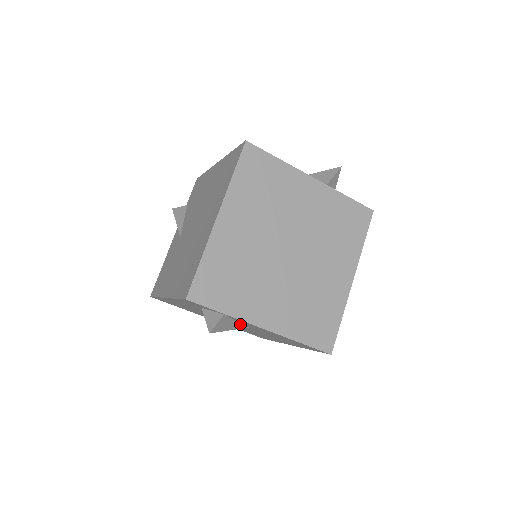
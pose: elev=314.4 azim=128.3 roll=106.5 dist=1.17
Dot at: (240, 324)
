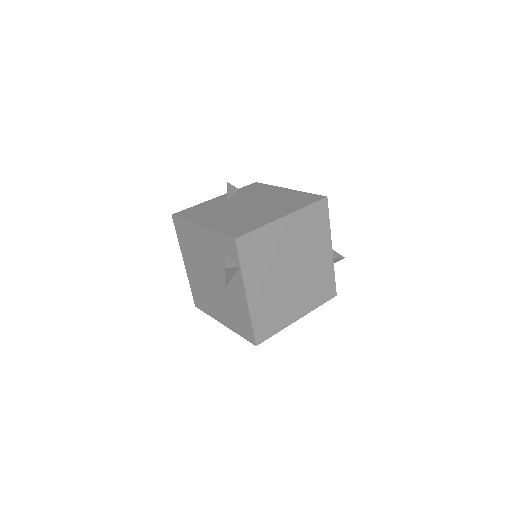
Dot at: (229, 281)
